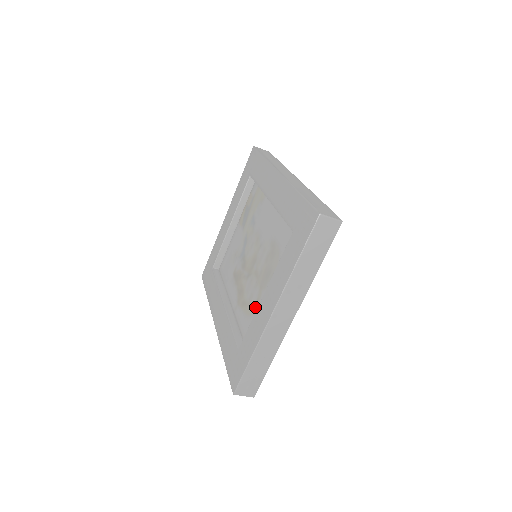
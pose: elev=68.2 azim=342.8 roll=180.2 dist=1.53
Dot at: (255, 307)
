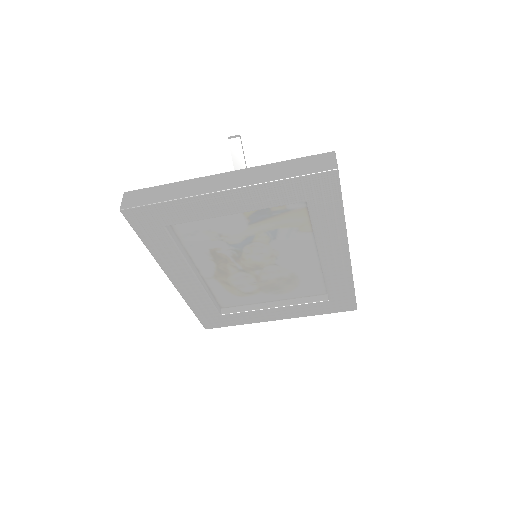
Dot at: (246, 295)
